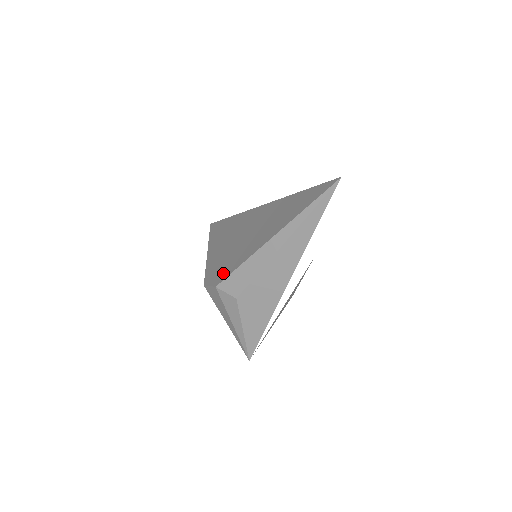
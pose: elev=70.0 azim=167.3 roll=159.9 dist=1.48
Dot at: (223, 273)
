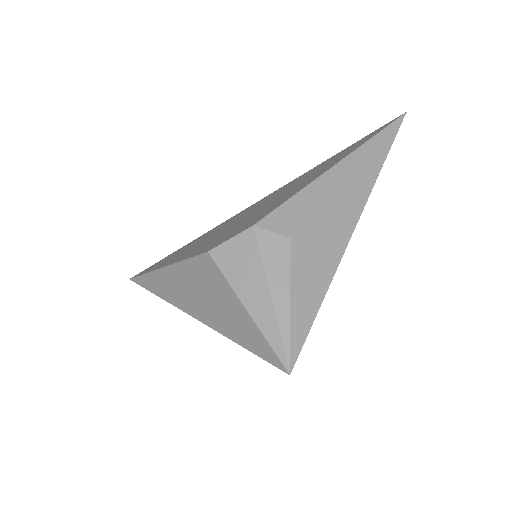
Dot at: (256, 218)
